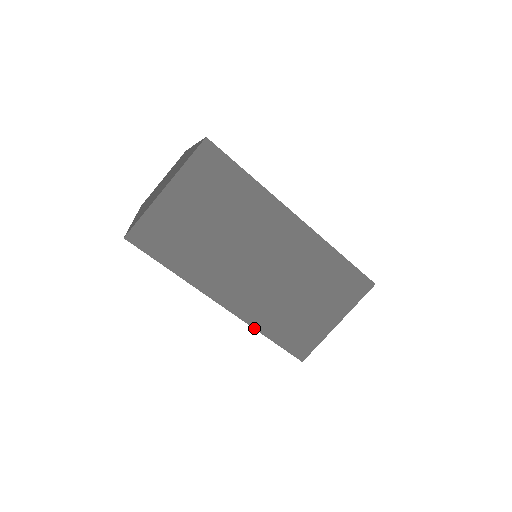
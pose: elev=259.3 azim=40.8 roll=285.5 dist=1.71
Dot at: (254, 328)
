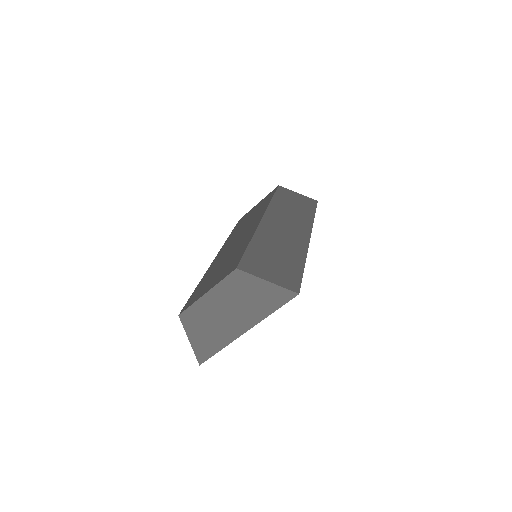
Dot at: occluded
